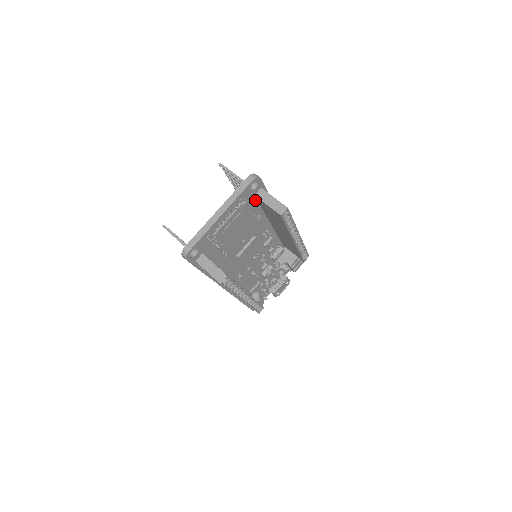
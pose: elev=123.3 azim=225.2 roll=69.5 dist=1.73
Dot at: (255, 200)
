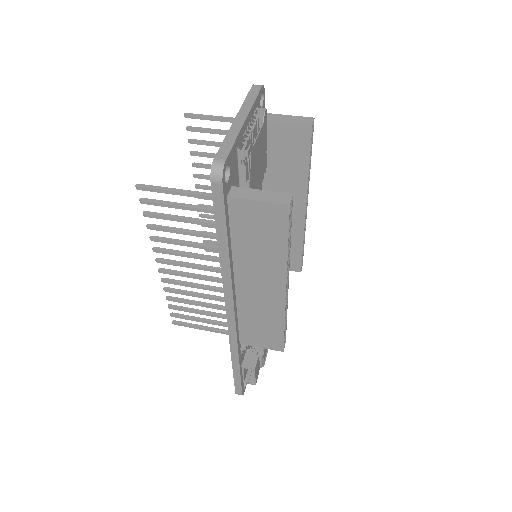
Dot at: occluded
